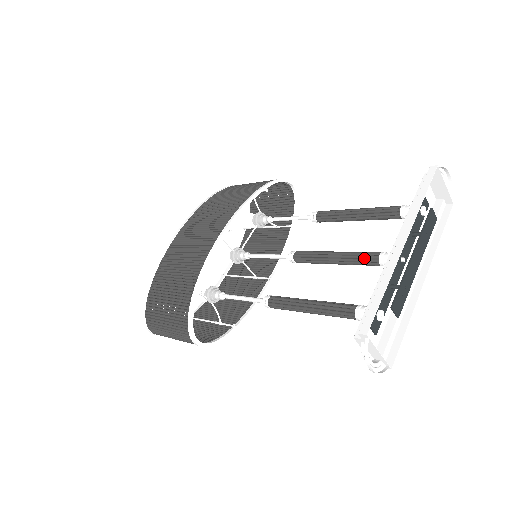
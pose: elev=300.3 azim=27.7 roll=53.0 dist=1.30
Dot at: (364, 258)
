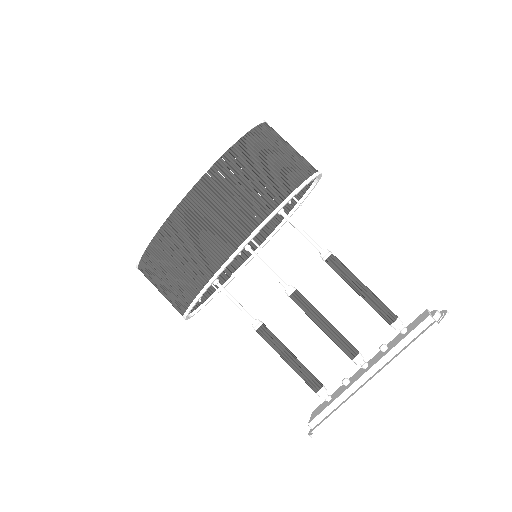
Dot at: (343, 349)
